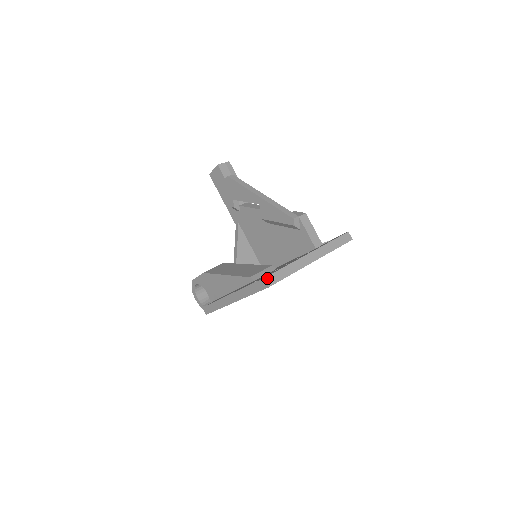
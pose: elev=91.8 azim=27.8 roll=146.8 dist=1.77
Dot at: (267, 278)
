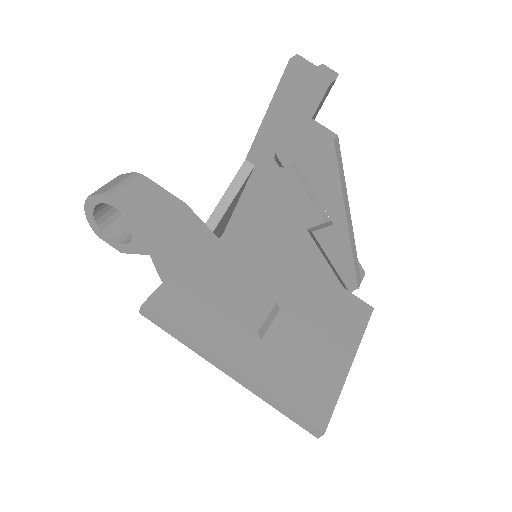
Dot at: (325, 430)
